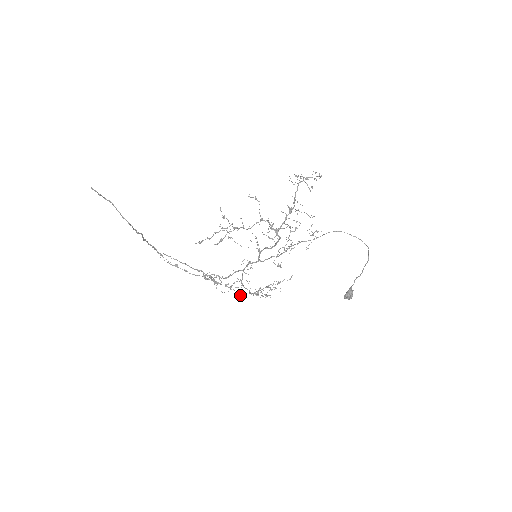
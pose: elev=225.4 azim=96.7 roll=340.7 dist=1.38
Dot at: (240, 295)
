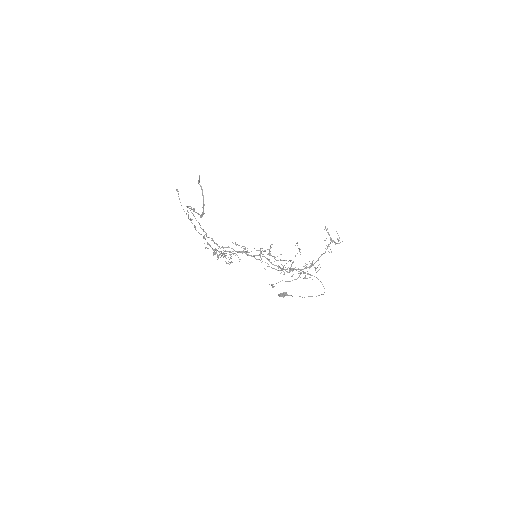
Dot at: occluded
